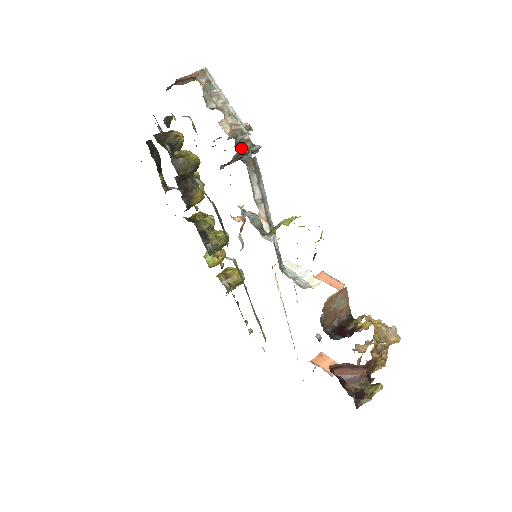
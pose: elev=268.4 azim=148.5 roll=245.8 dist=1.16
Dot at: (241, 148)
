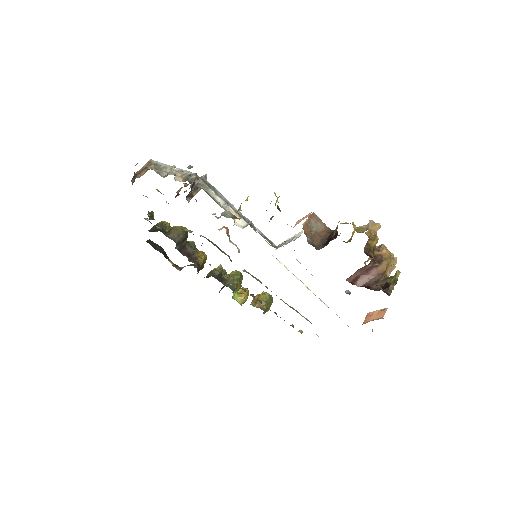
Dot at: occluded
